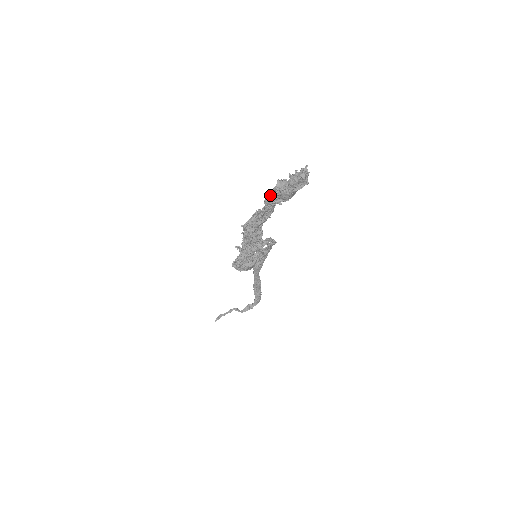
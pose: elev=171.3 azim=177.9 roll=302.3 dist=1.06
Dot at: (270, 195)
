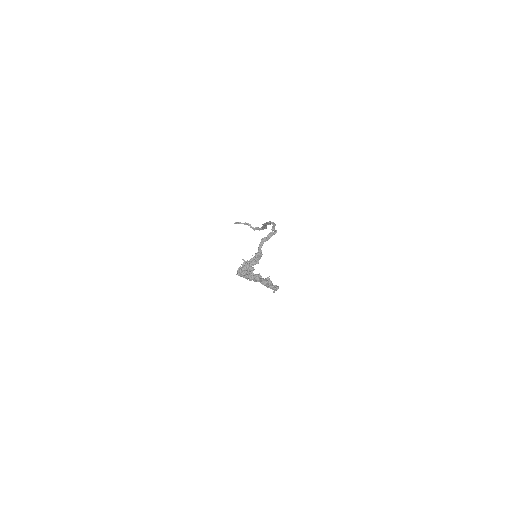
Dot at: (258, 281)
